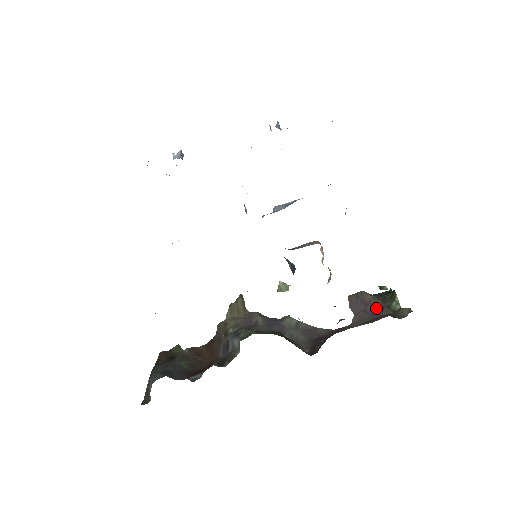
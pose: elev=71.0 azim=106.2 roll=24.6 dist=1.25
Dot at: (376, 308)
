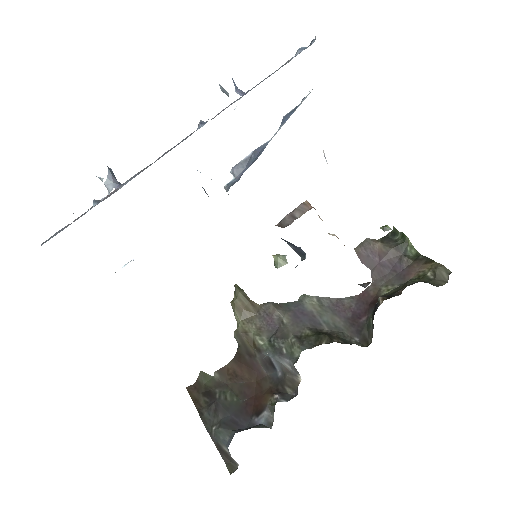
Dot at: (393, 259)
